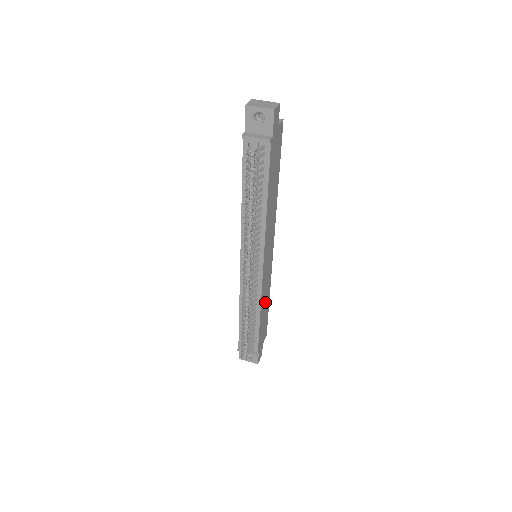
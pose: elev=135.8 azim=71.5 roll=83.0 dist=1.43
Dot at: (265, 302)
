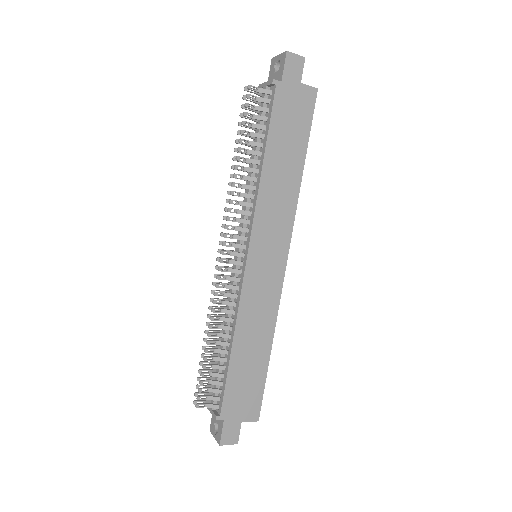
Dot at: (254, 339)
